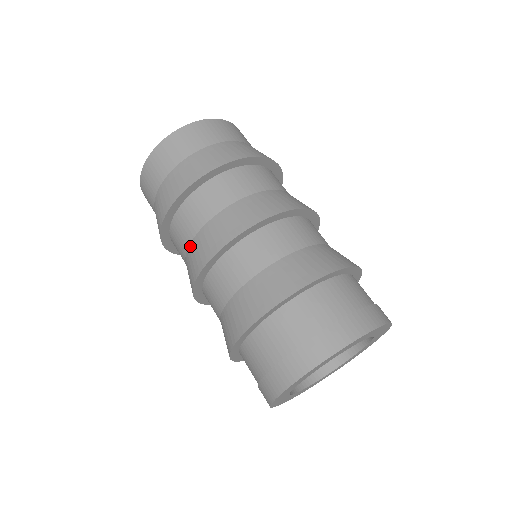
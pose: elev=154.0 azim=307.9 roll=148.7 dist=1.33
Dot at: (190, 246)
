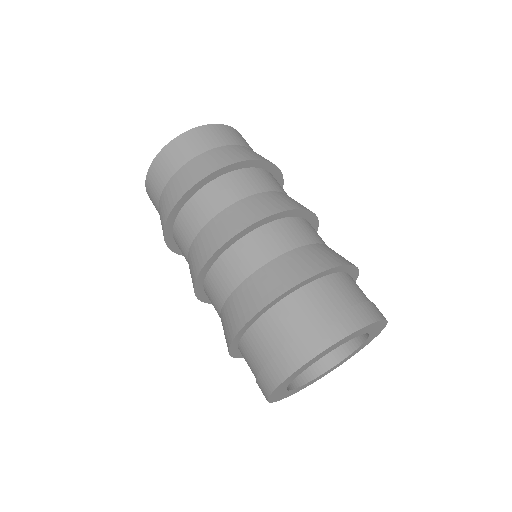
Dot at: (246, 199)
